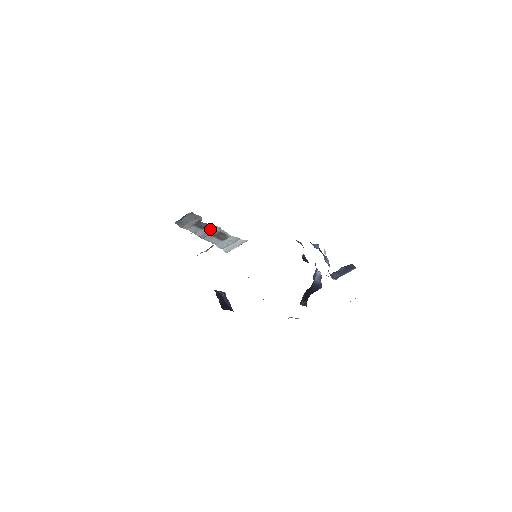
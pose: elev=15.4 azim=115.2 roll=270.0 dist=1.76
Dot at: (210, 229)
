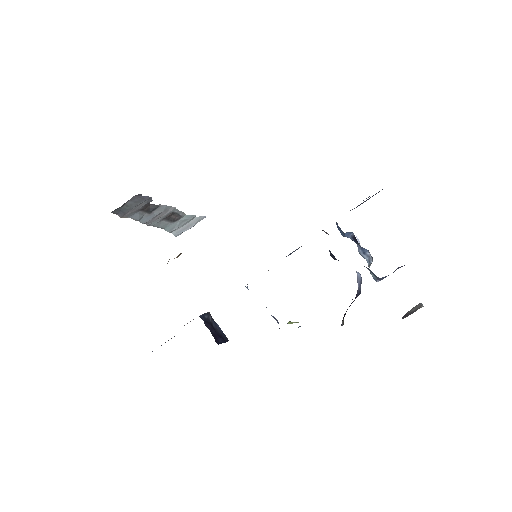
Dot at: (161, 211)
